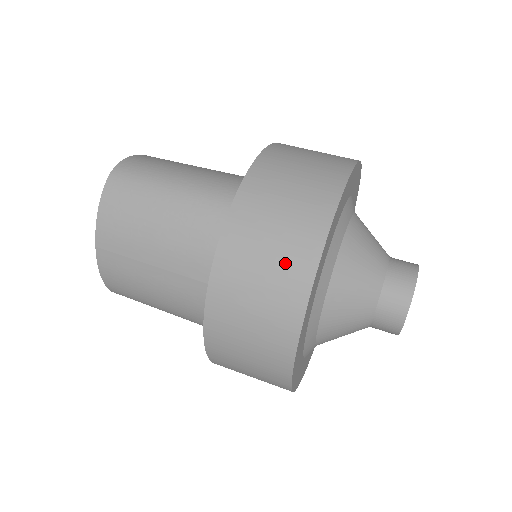
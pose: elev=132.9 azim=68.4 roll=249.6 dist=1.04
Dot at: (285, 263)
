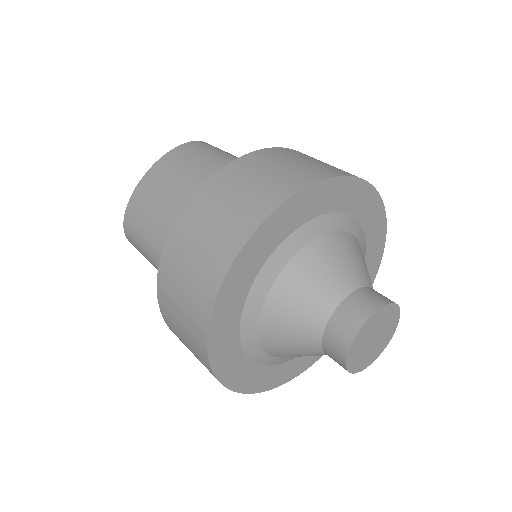
Dot at: (285, 176)
